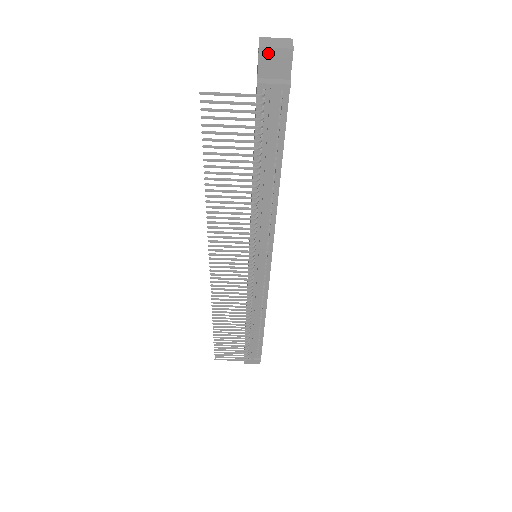
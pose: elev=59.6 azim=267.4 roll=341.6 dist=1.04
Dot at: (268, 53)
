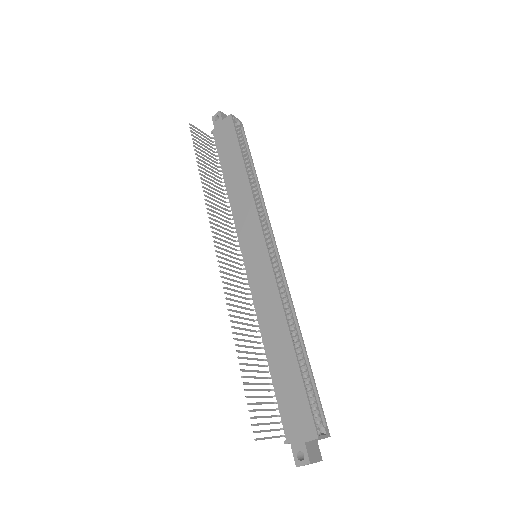
Dot at: (299, 462)
